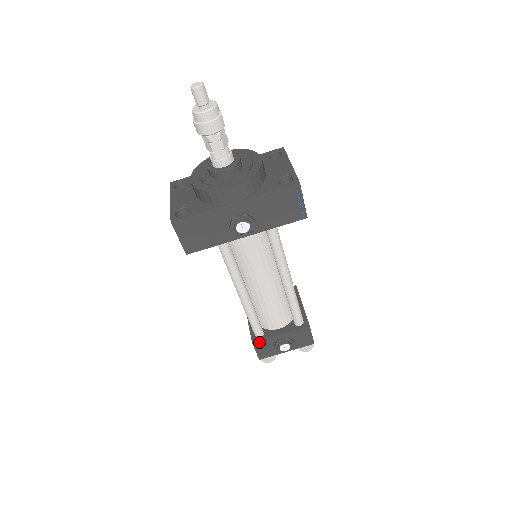
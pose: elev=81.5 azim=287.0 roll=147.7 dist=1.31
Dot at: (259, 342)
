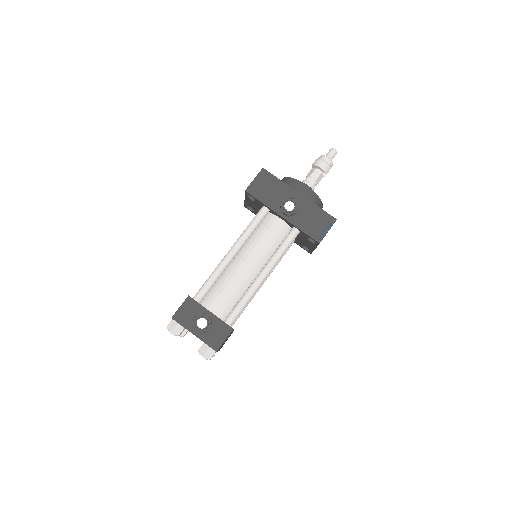
Dot at: (192, 301)
